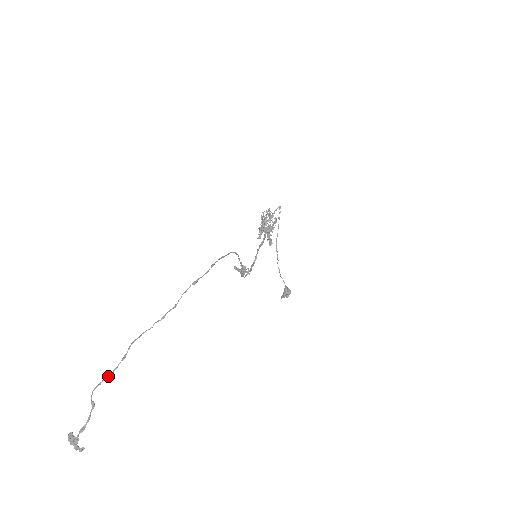
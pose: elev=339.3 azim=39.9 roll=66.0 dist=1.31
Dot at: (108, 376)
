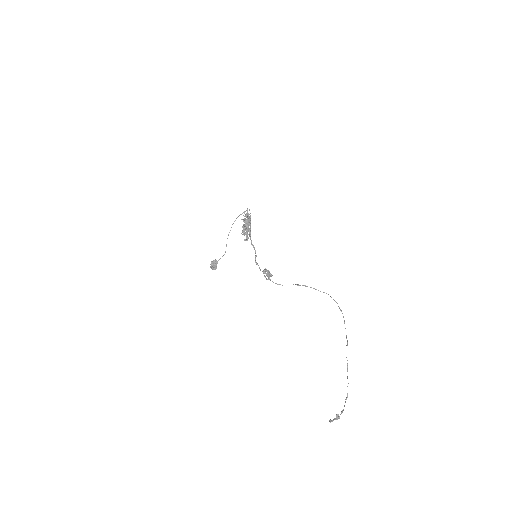
Dot at: occluded
